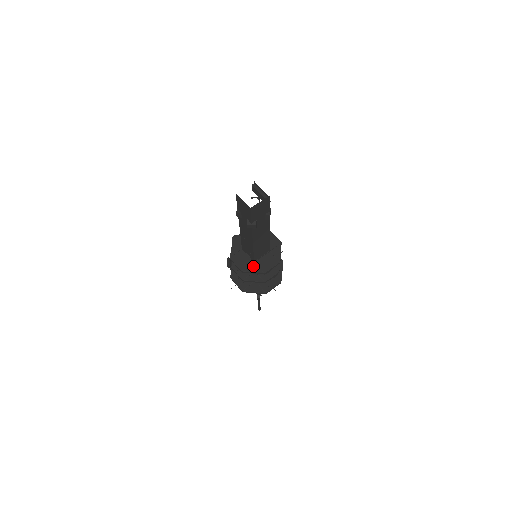
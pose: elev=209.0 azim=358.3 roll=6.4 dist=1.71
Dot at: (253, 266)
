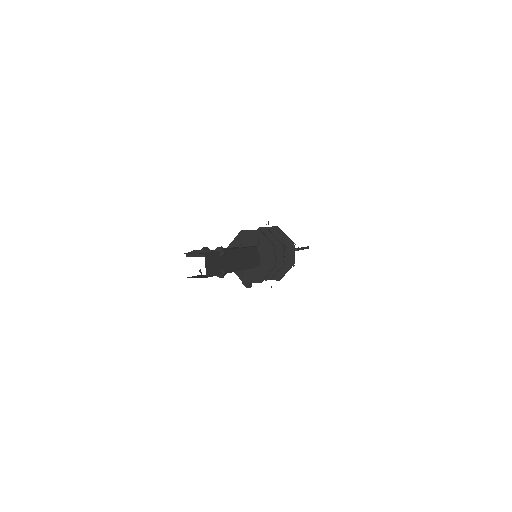
Dot at: (262, 270)
